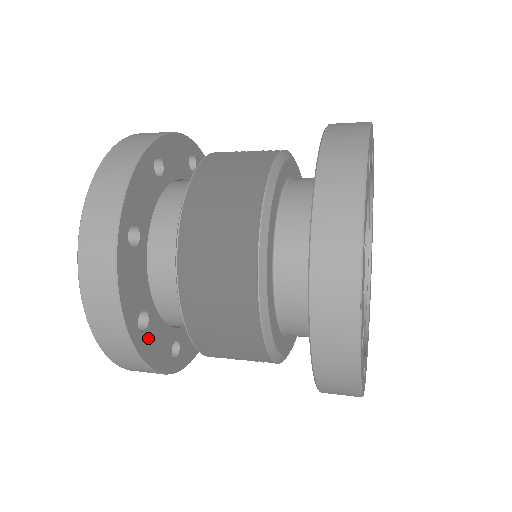
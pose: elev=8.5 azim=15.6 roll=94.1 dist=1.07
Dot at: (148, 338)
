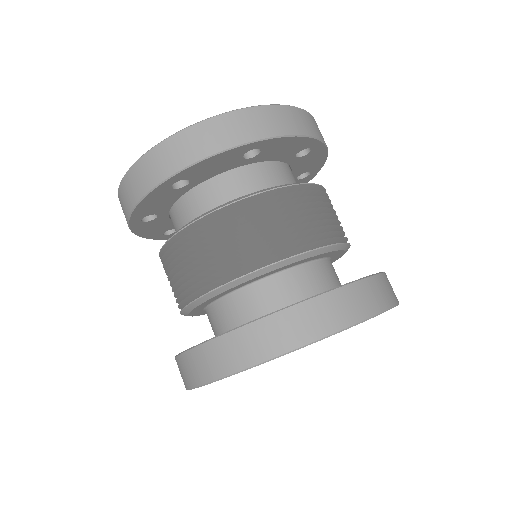
Dot at: occluded
